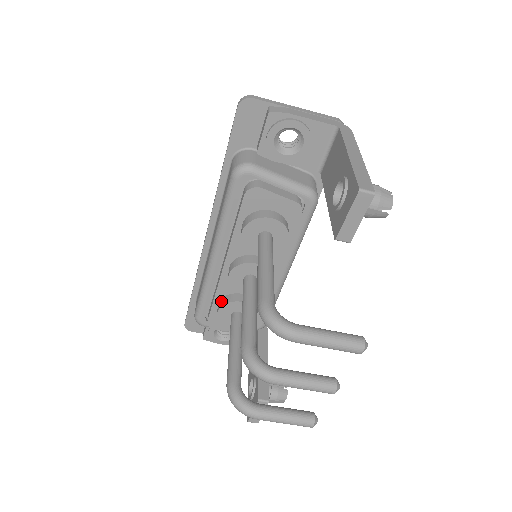
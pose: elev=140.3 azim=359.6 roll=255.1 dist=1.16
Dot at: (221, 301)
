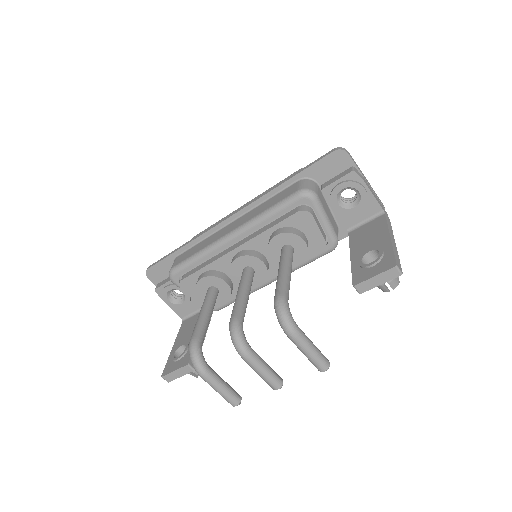
Dot at: (210, 272)
